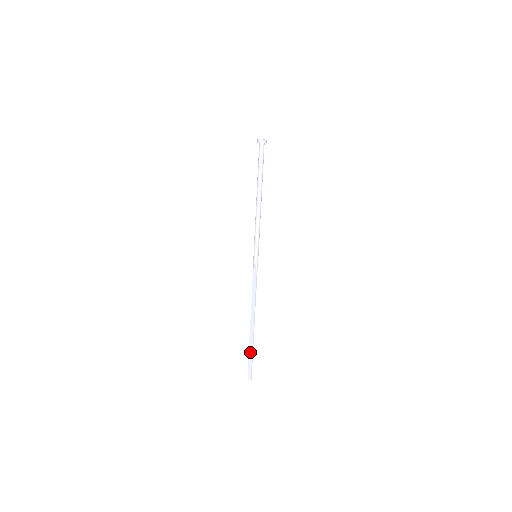
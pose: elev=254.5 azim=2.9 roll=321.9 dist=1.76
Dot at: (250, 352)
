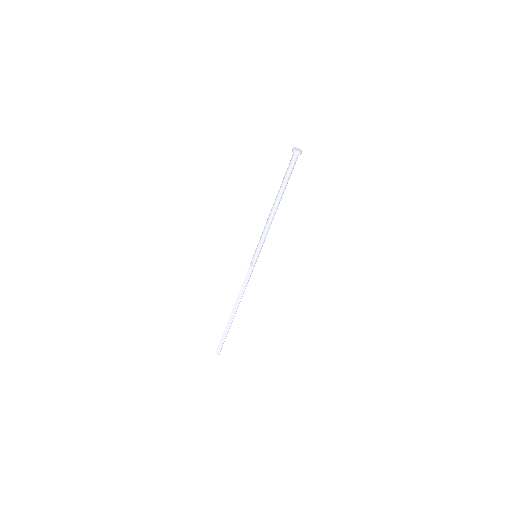
Dot at: (225, 334)
